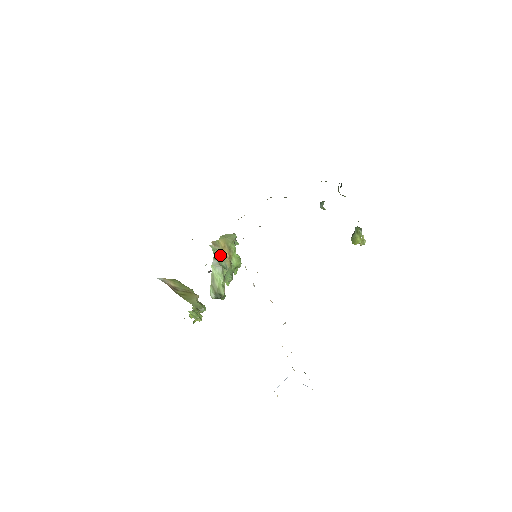
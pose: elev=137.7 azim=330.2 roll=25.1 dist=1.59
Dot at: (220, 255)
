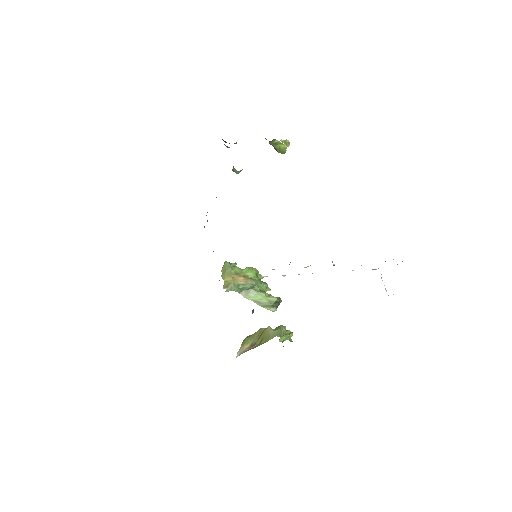
Dot at: (239, 286)
